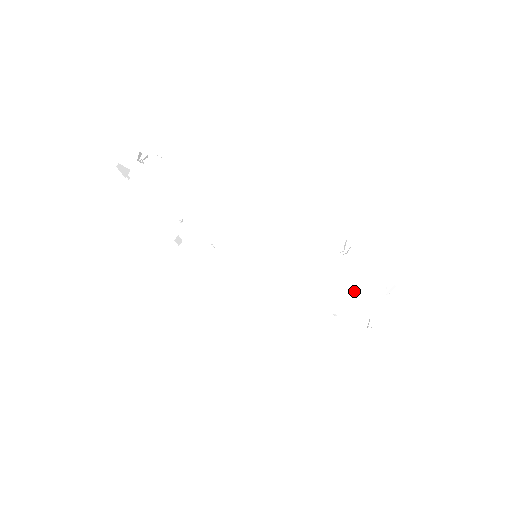
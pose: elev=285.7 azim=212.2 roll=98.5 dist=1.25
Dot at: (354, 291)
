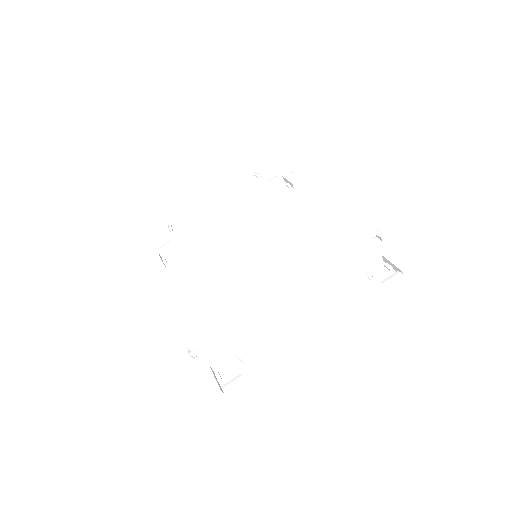
Dot at: occluded
